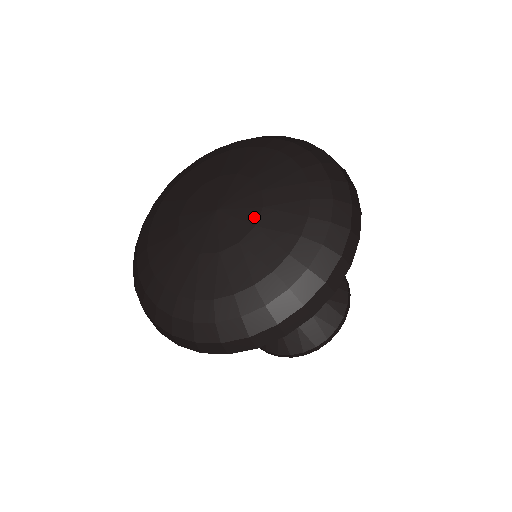
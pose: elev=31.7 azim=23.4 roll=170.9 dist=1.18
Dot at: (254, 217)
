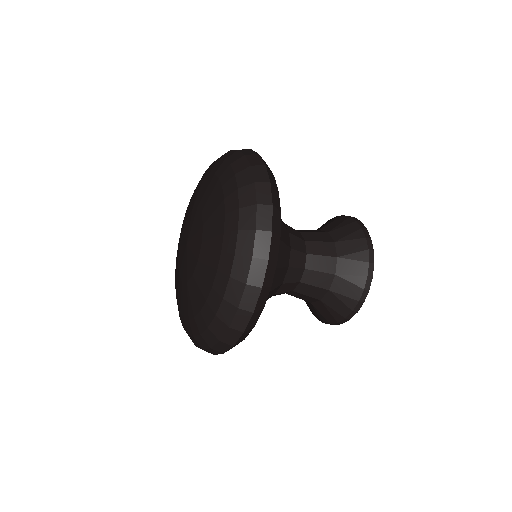
Dot at: (198, 252)
